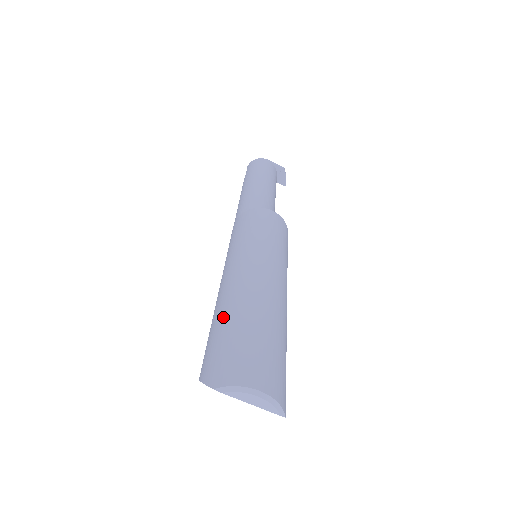
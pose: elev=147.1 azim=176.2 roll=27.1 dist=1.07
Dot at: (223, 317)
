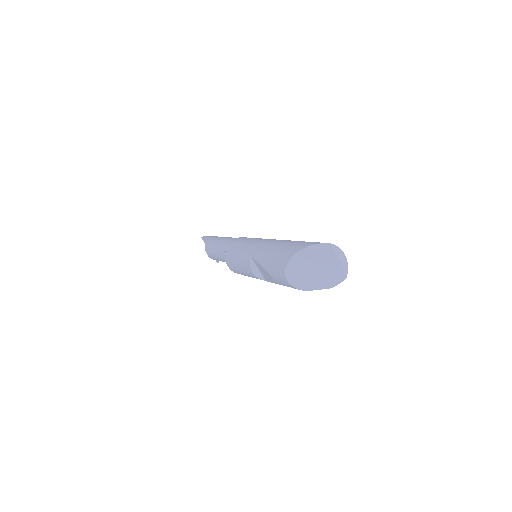
Dot at: (294, 241)
